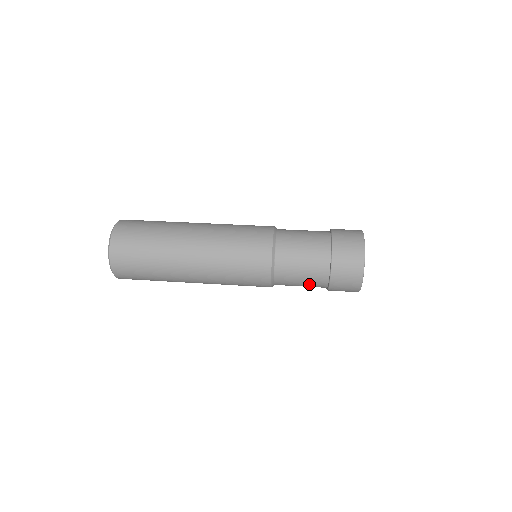
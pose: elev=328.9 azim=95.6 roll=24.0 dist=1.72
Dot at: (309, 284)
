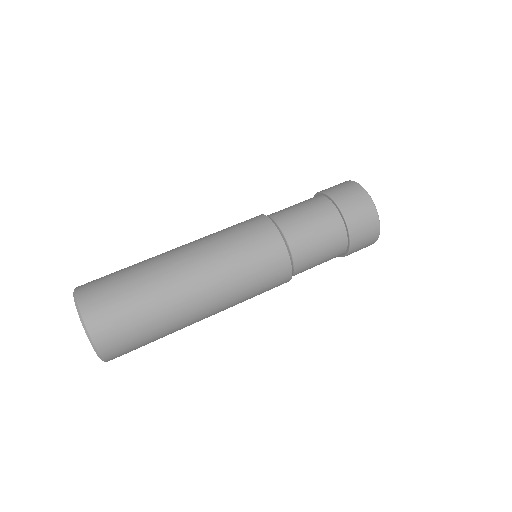
Dot at: (329, 252)
